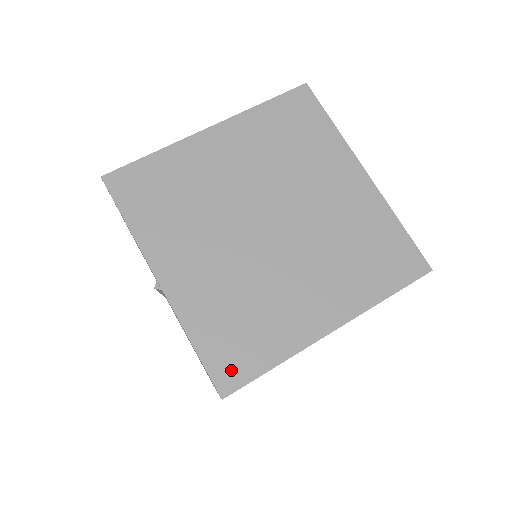
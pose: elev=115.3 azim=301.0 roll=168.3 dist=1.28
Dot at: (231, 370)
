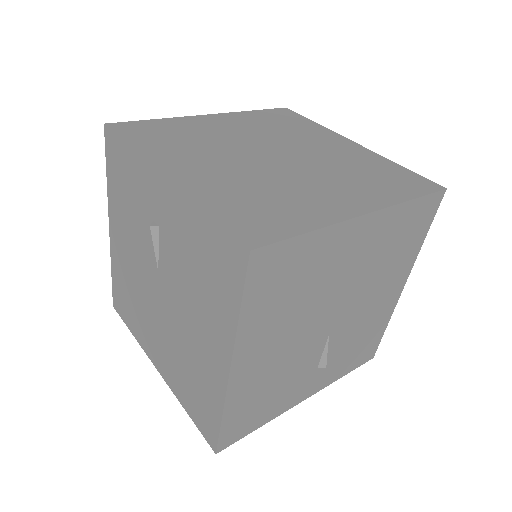
Dot at: (257, 230)
